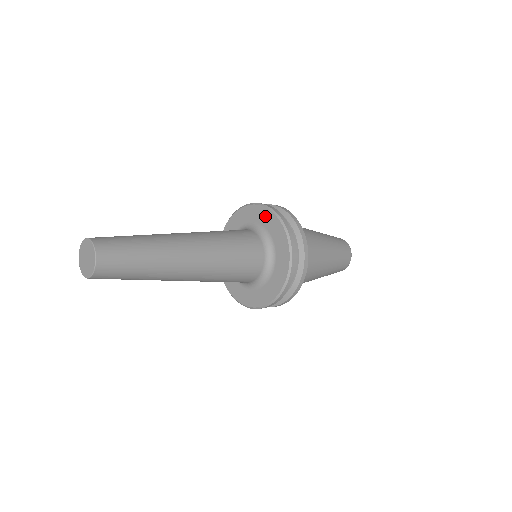
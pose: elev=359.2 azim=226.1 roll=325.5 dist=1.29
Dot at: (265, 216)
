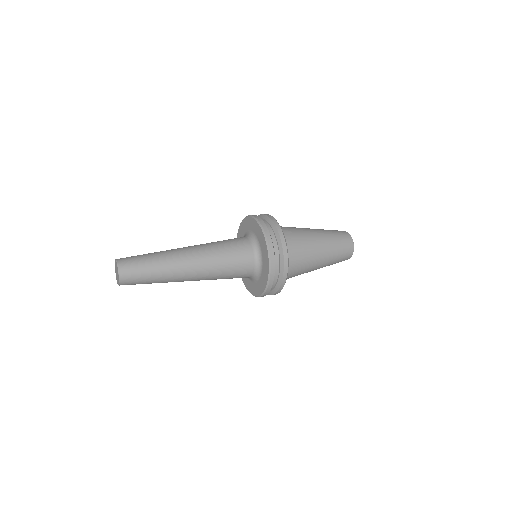
Dot at: (260, 234)
